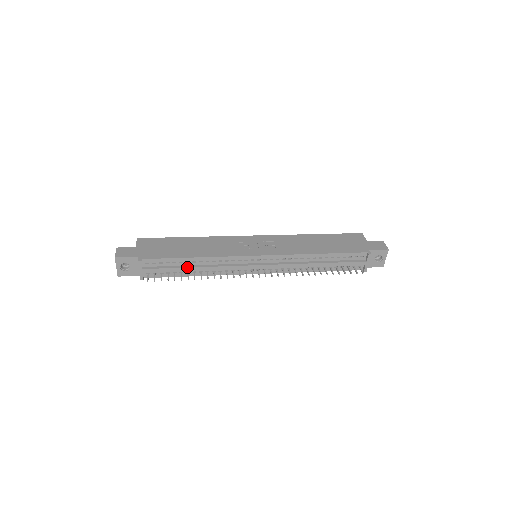
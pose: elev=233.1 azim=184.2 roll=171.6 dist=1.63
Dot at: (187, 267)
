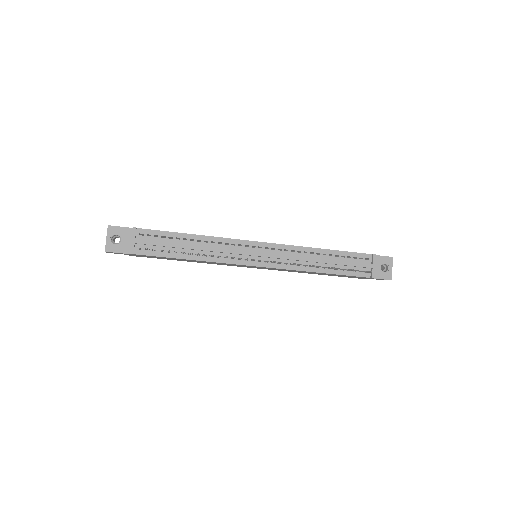
Dot at: (184, 243)
